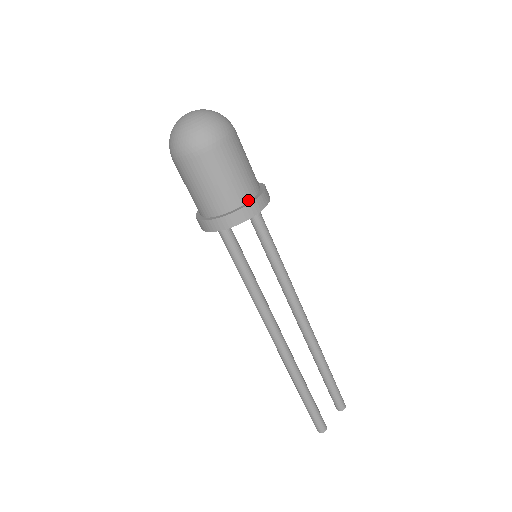
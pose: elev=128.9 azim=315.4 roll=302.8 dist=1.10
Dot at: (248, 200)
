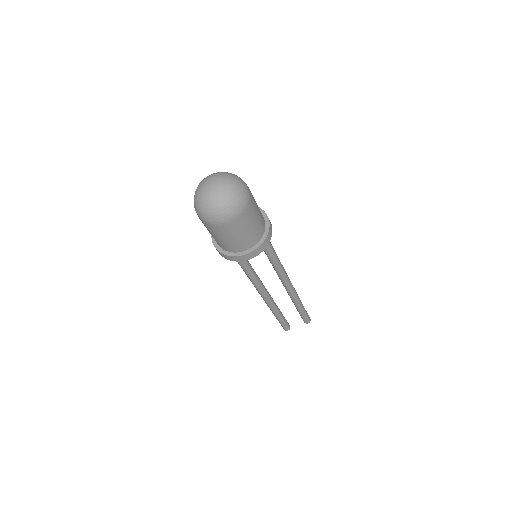
Dot at: (245, 250)
